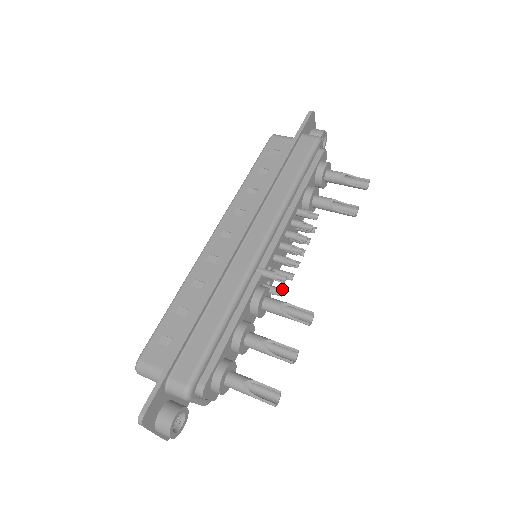
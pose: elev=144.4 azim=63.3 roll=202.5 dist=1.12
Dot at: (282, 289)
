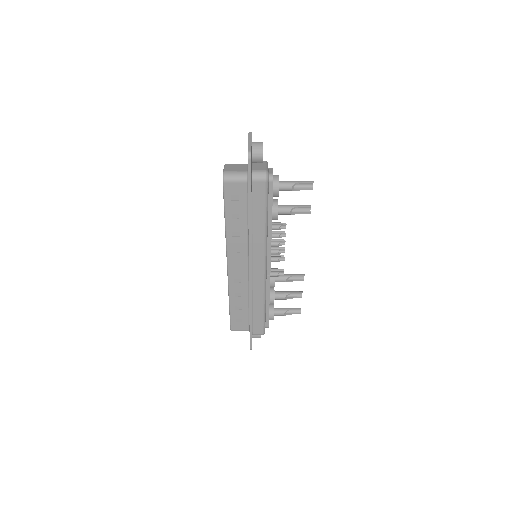
Dot at: occluded
